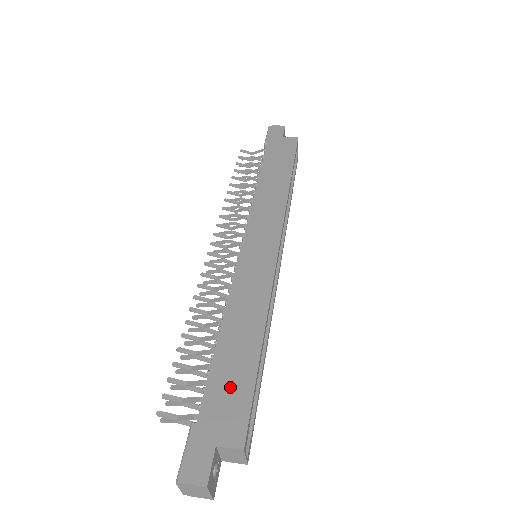
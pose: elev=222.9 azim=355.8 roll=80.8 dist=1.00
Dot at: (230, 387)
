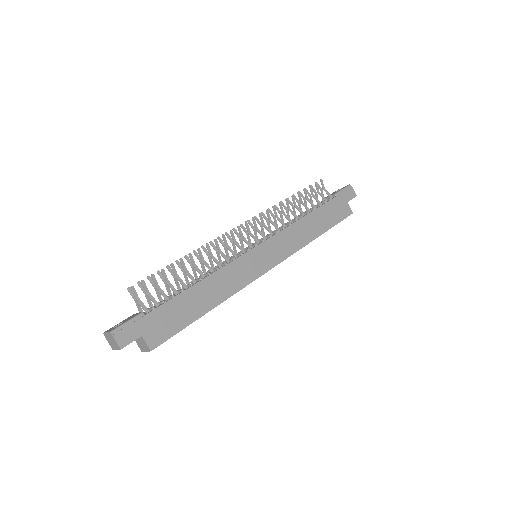
Dot at: (175, 316)
